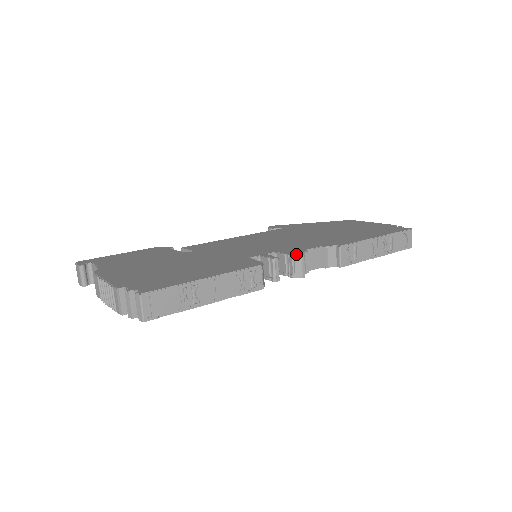
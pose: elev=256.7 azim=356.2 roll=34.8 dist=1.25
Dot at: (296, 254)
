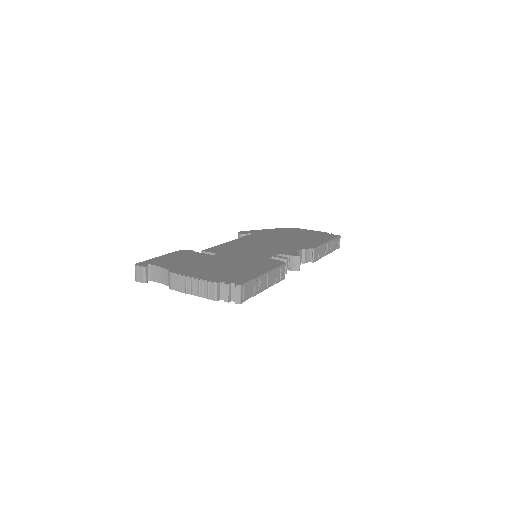
Dot at: (296, 255)
